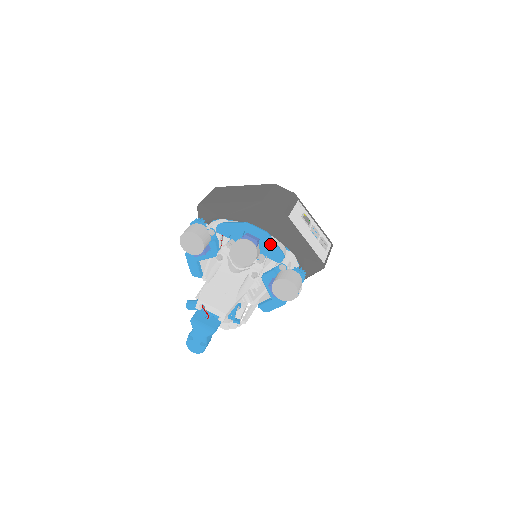
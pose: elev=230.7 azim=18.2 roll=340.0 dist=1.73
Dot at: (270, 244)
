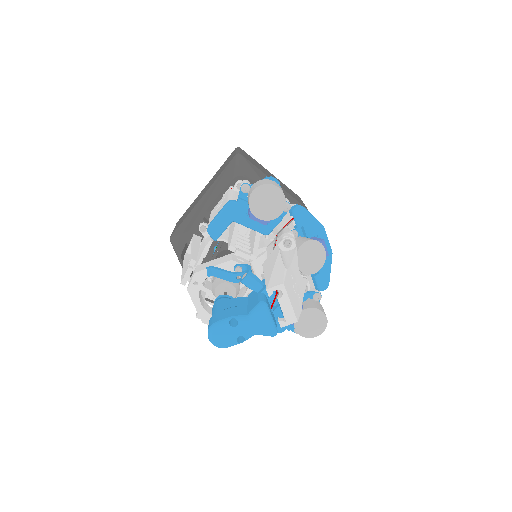
Dot at: (327, 266)
